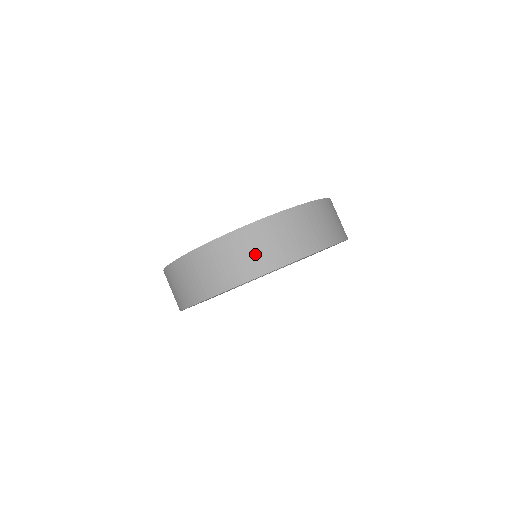
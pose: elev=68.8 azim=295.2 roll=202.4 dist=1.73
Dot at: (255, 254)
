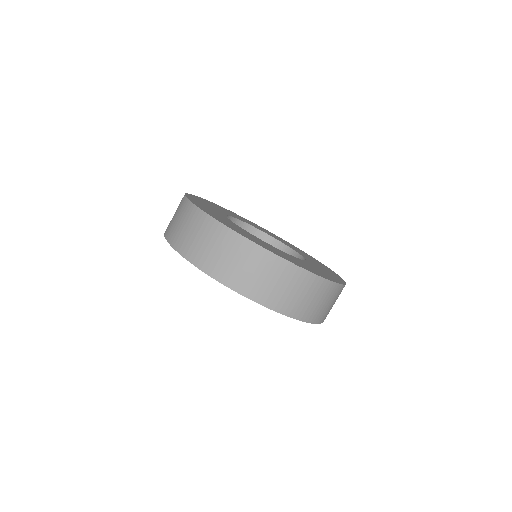
Dot at: (267, 284)
